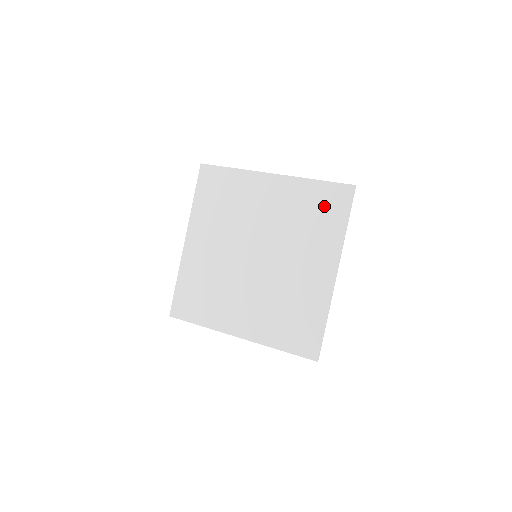
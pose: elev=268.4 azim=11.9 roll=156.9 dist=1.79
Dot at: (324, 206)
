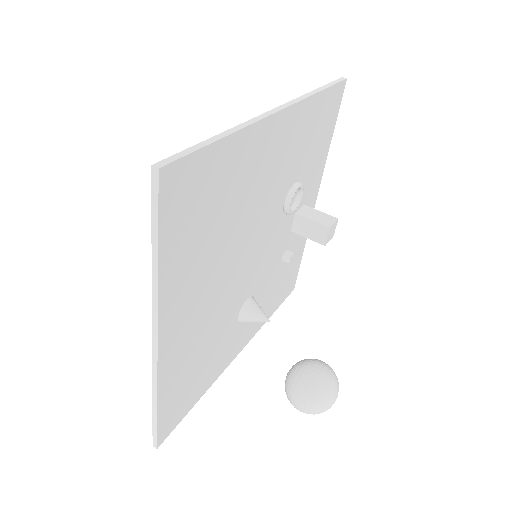
Dot at: occluded
